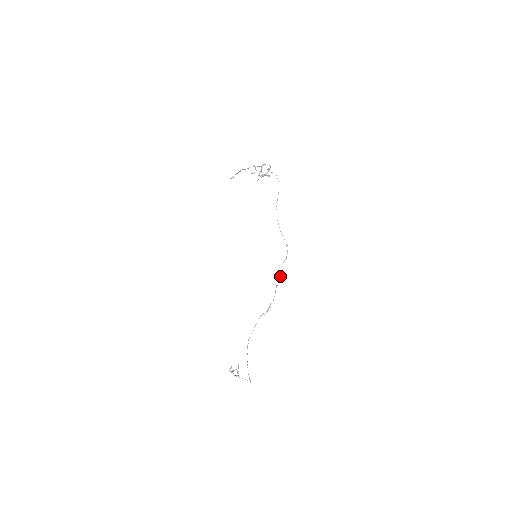
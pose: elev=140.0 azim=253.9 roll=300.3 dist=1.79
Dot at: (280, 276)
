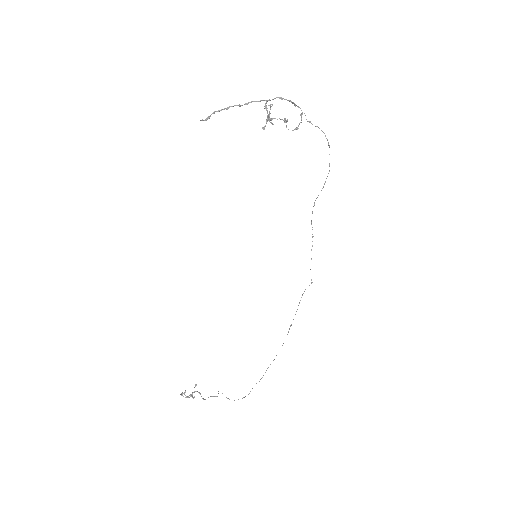
Dot at: occluded
